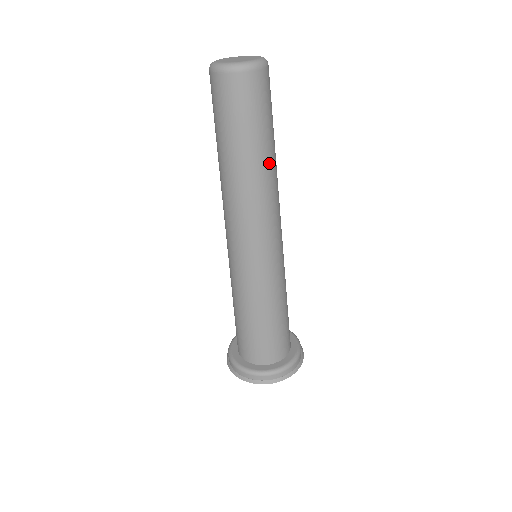
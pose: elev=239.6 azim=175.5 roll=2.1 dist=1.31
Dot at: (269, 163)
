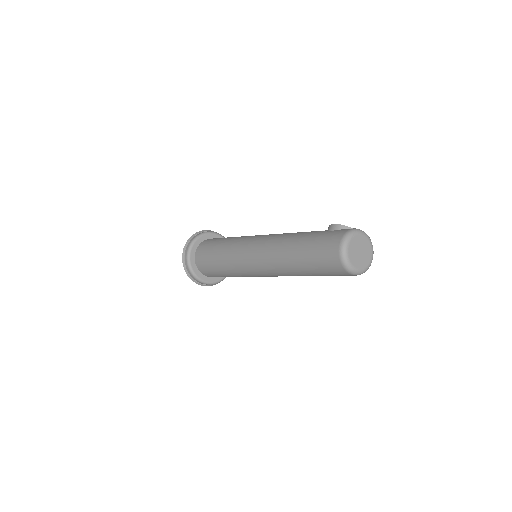
Dot at: occluded
